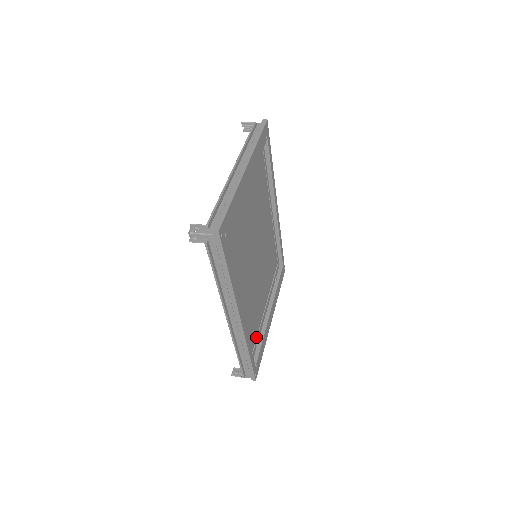
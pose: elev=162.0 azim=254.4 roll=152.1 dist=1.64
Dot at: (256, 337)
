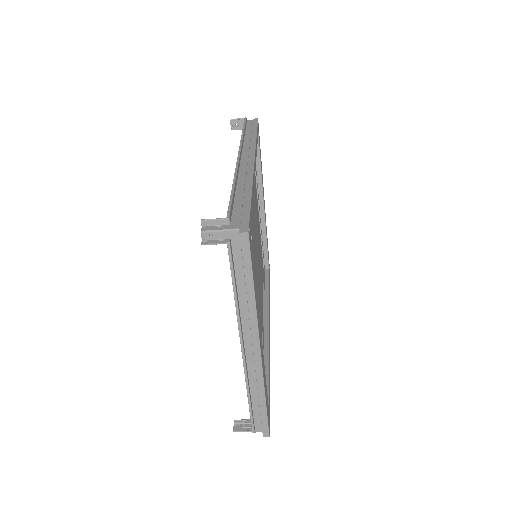
Dot at: occluded
